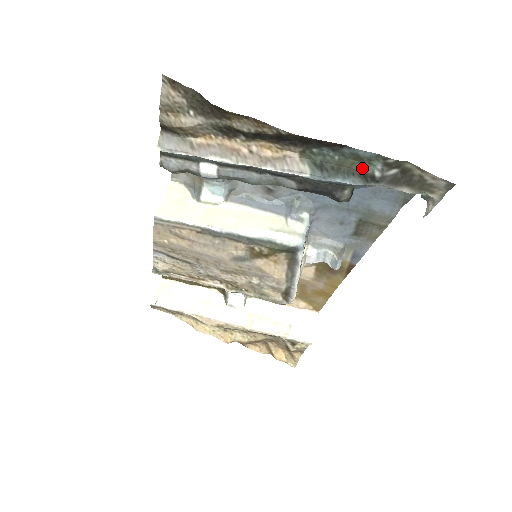
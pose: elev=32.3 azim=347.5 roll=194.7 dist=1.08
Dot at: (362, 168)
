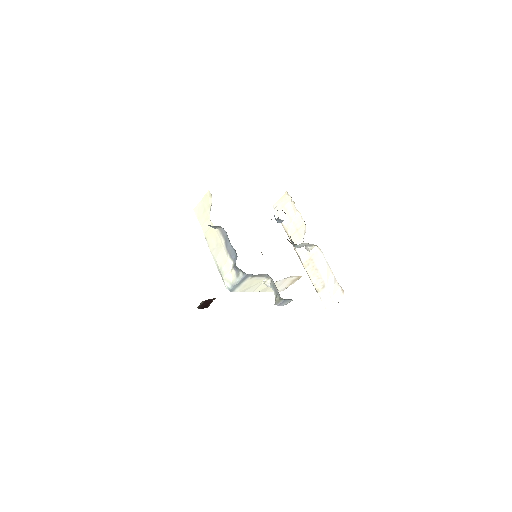
Dot at: occluded
